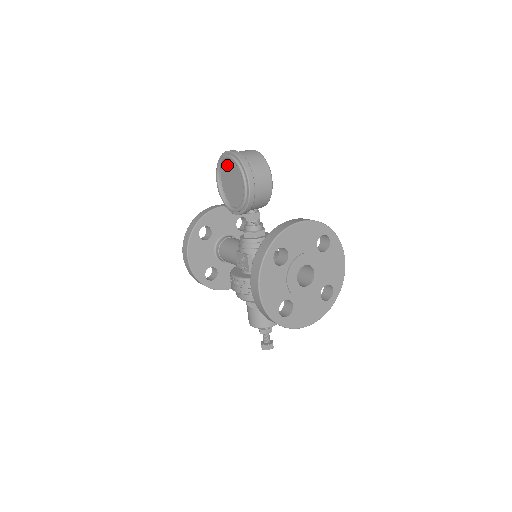
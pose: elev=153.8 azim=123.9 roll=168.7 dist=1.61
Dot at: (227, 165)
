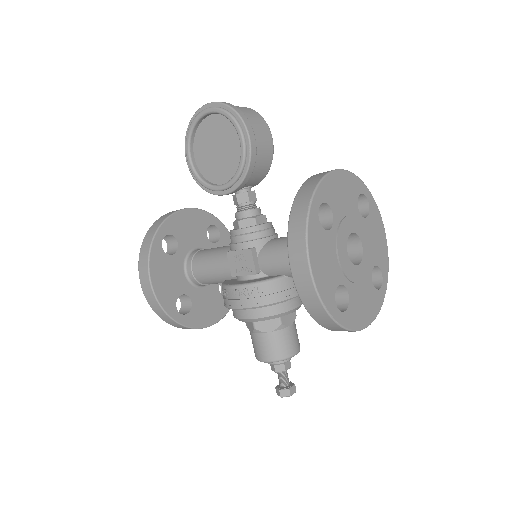
Dot at: (204, 127)
